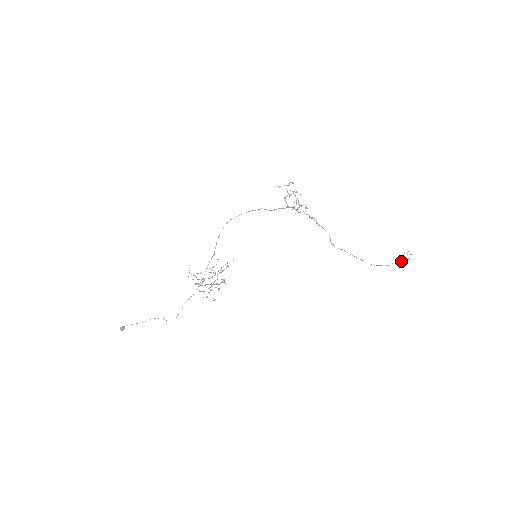
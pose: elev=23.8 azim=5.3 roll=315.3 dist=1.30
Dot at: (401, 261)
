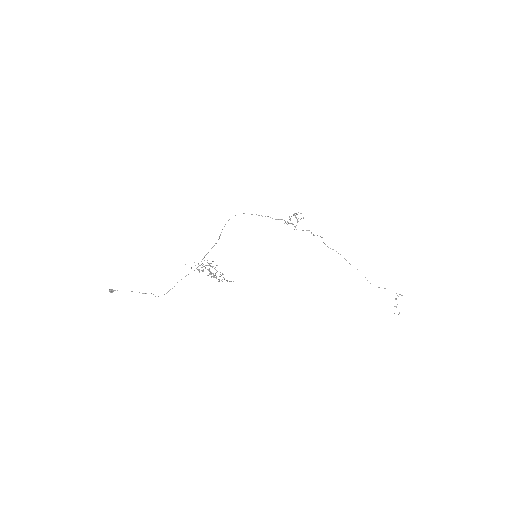
Dot at: occluded
